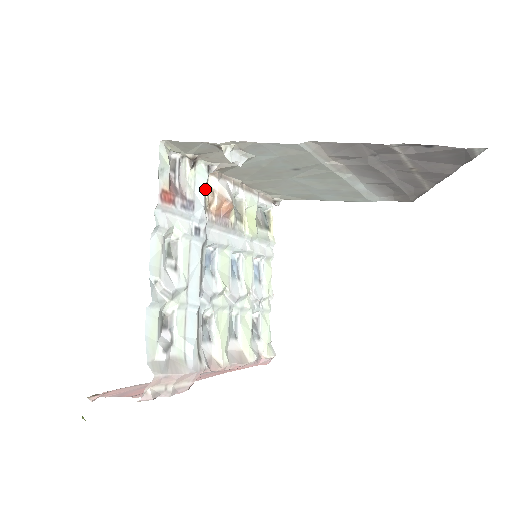
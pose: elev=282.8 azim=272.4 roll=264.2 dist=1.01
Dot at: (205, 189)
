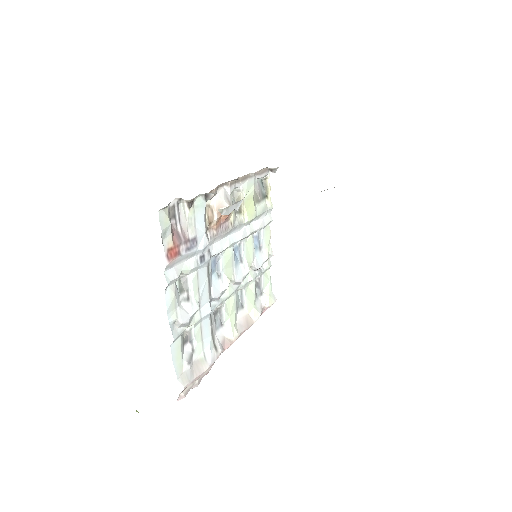
Dot at: (204, 214)
